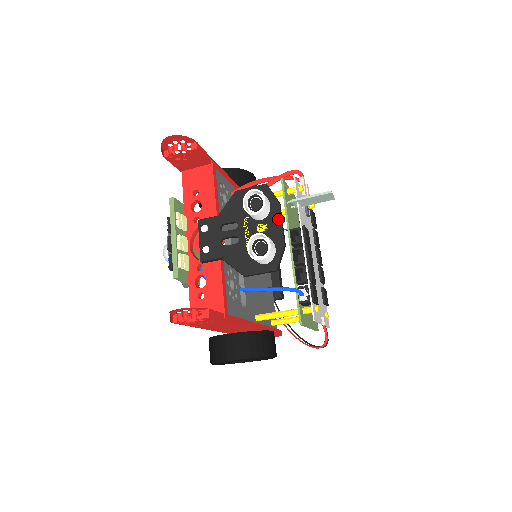
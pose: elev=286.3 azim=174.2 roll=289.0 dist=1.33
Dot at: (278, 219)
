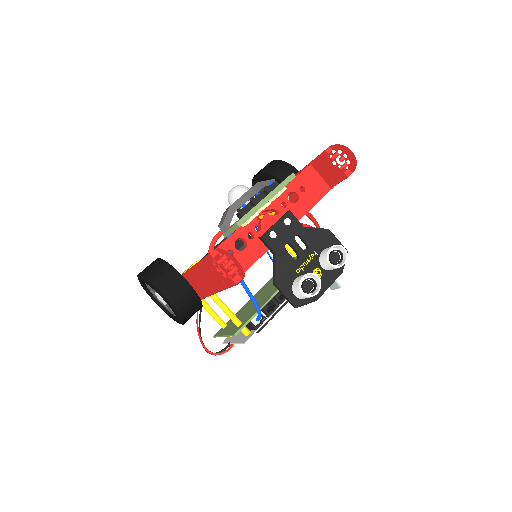
Dot at: (331, 281)
